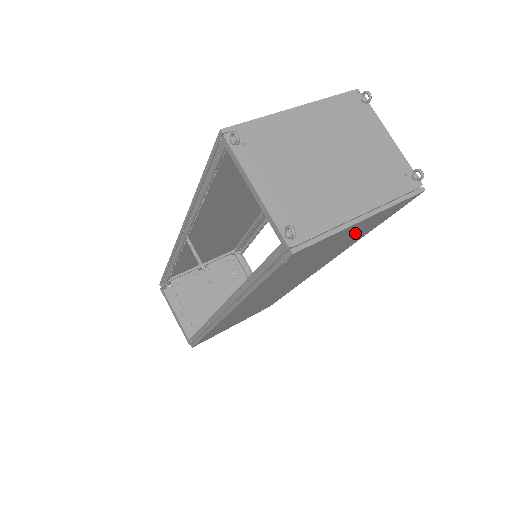
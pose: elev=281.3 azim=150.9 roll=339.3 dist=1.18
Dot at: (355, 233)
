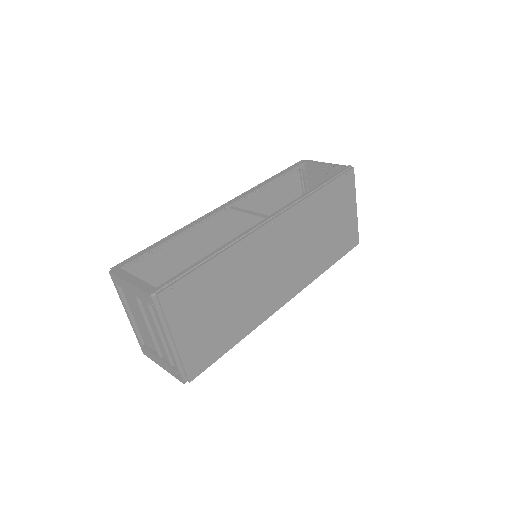
Dot at: (341, 233)
